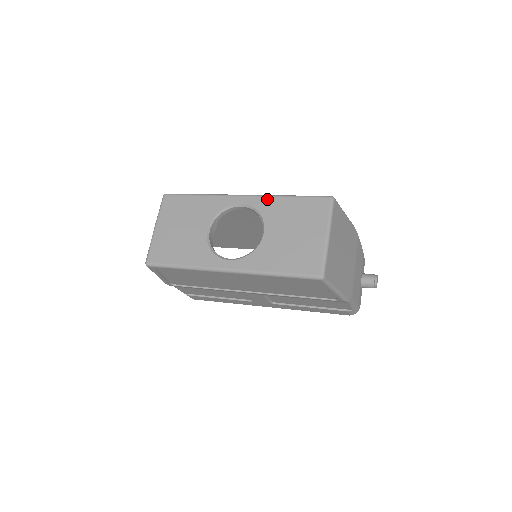
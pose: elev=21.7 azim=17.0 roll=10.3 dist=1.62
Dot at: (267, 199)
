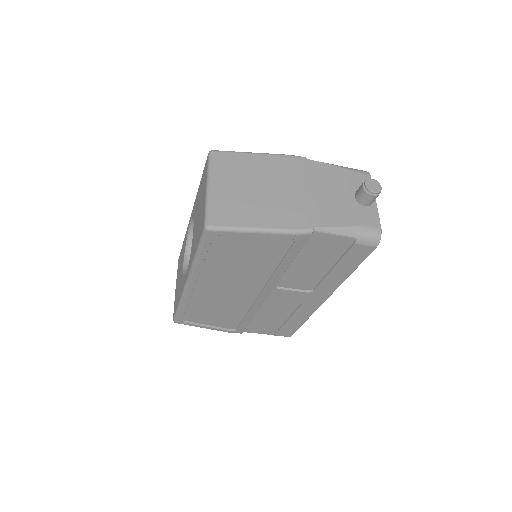
Dot at: (195, 201)
